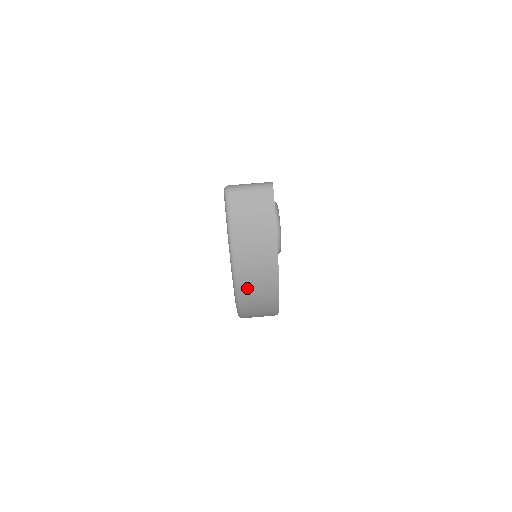
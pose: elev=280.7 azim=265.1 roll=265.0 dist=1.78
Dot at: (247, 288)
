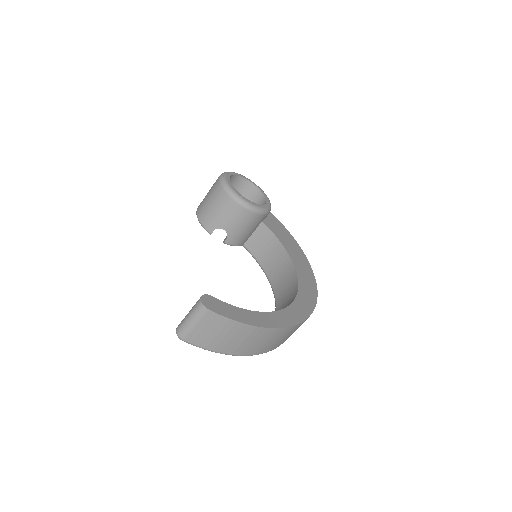
Dot at: (274, 346)
